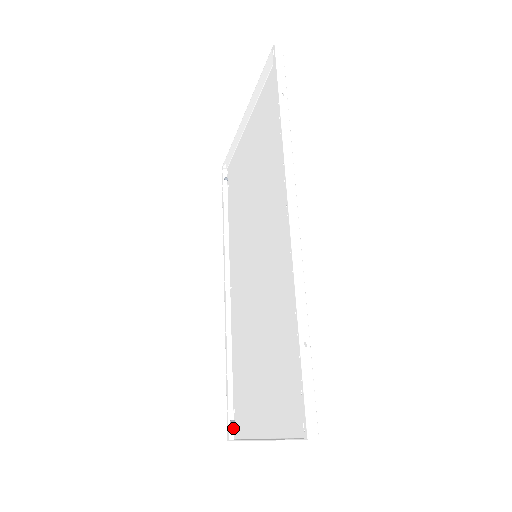
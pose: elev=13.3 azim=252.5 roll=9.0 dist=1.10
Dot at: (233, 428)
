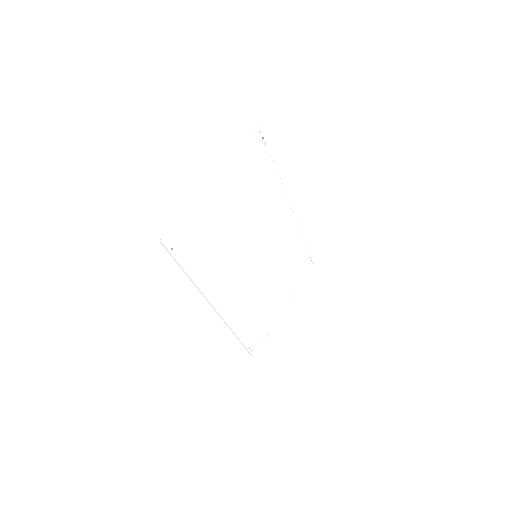
Dot at: (312, 261)
